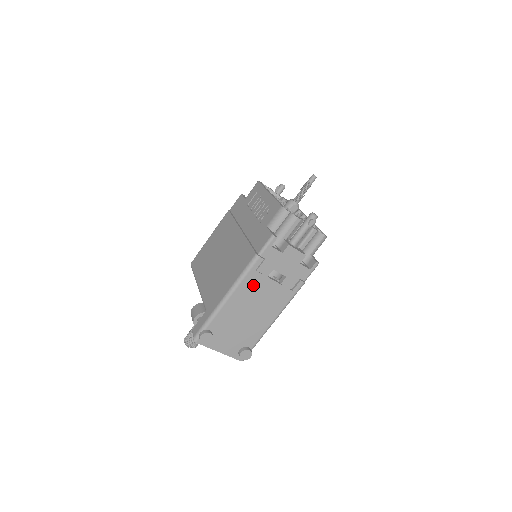
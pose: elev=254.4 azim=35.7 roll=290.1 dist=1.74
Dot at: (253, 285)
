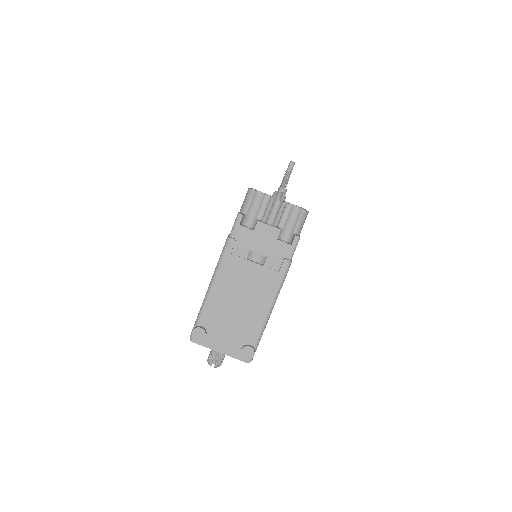
Dot at: (233, 270)
